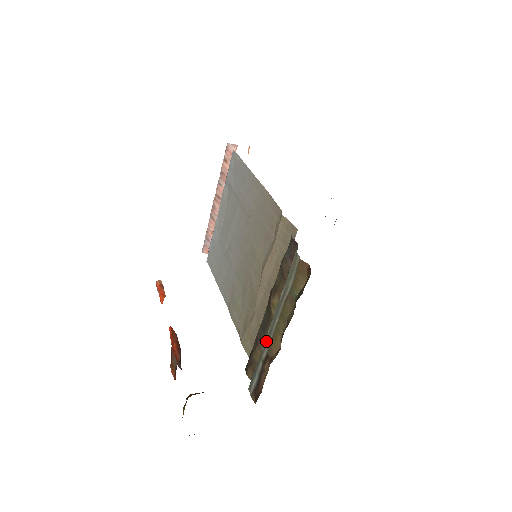
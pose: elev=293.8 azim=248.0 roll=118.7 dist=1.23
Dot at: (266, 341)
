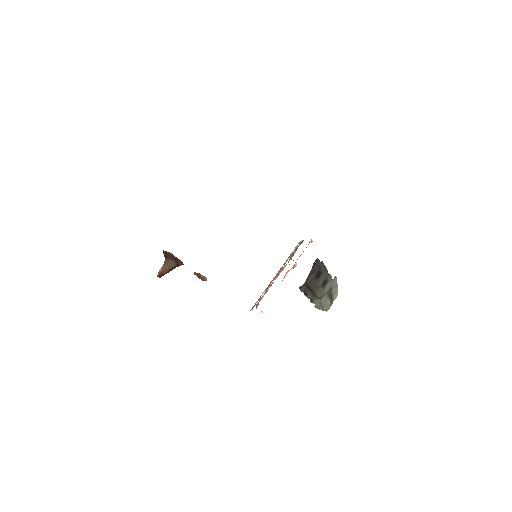
Dot at: occluded
